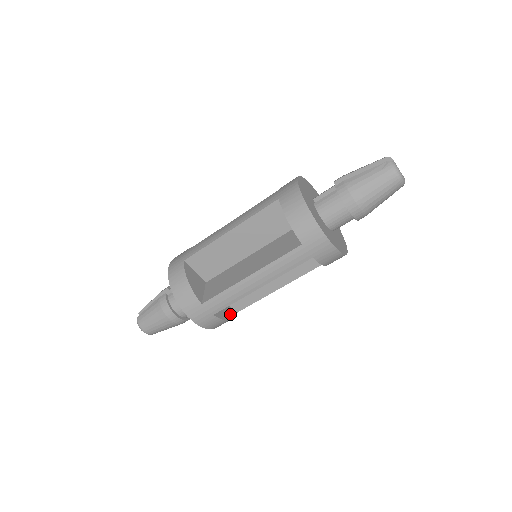
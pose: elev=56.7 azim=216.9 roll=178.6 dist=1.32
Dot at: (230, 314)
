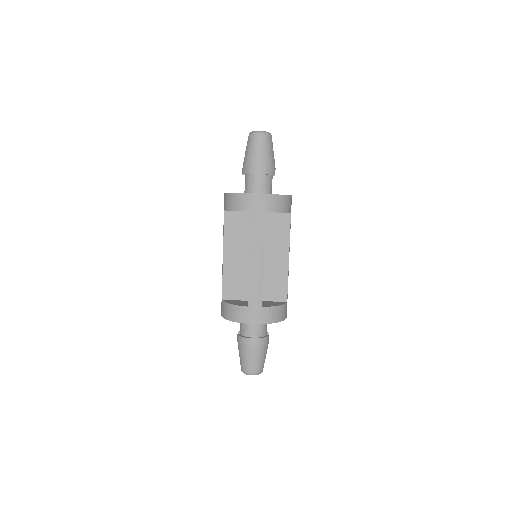
Dot at: (280, 304)
